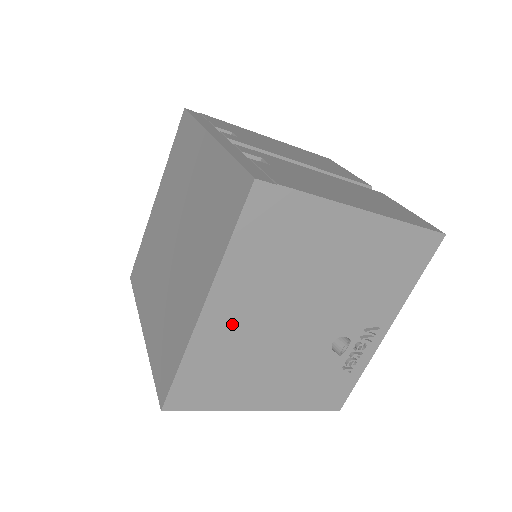
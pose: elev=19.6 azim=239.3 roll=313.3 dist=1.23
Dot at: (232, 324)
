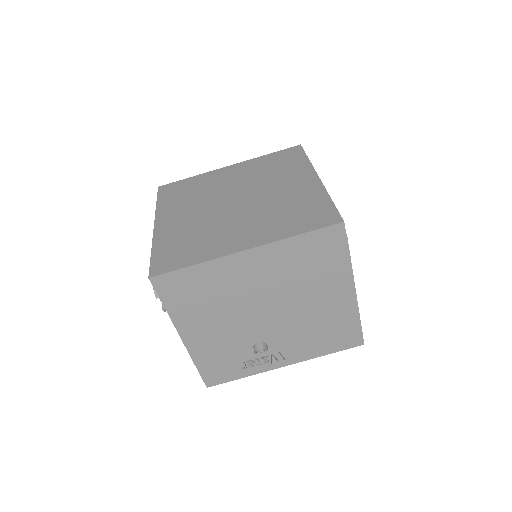
Dot at: (242, 274)
